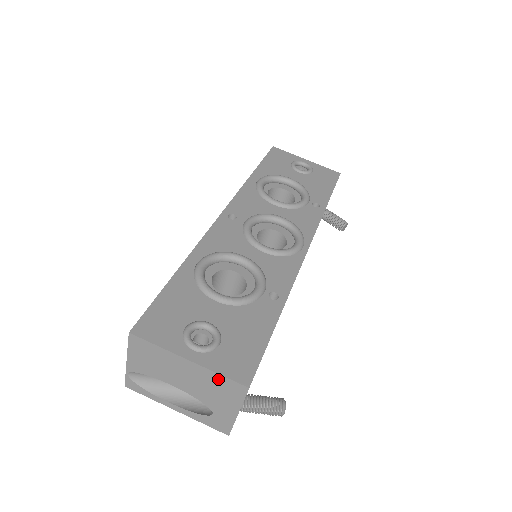
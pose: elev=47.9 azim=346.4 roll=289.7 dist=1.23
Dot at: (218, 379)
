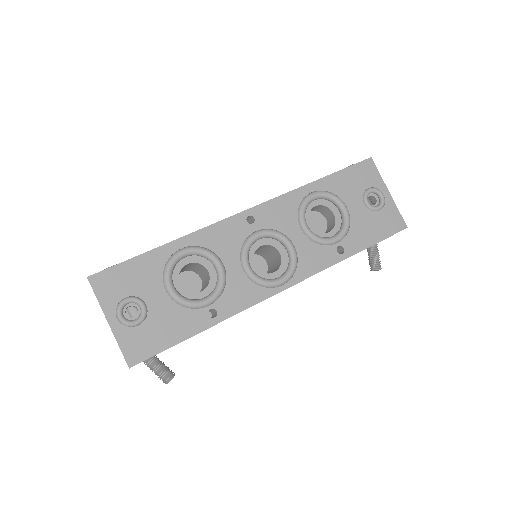
Dot at: (119, 346)
